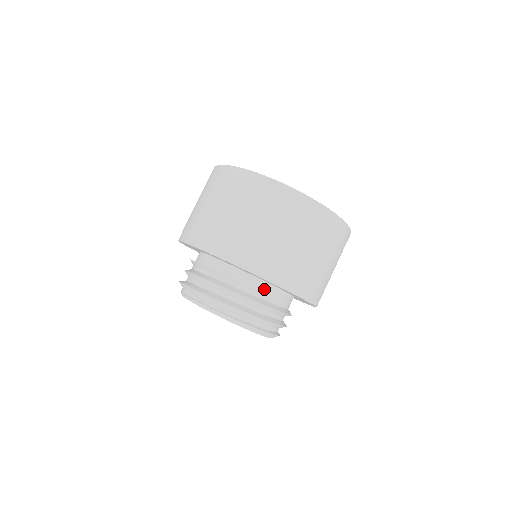
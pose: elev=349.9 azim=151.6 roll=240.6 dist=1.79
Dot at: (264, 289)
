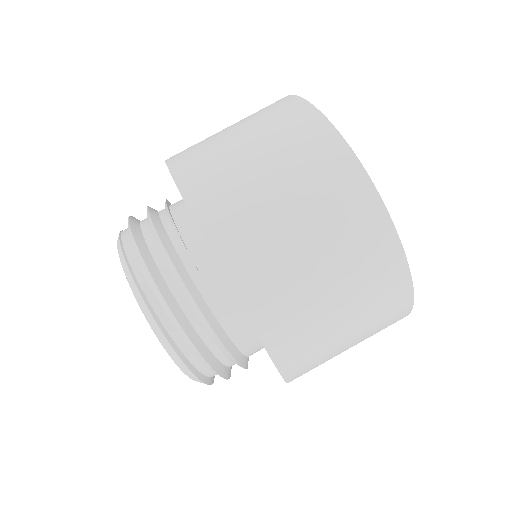
Dot at: (210, 275)
